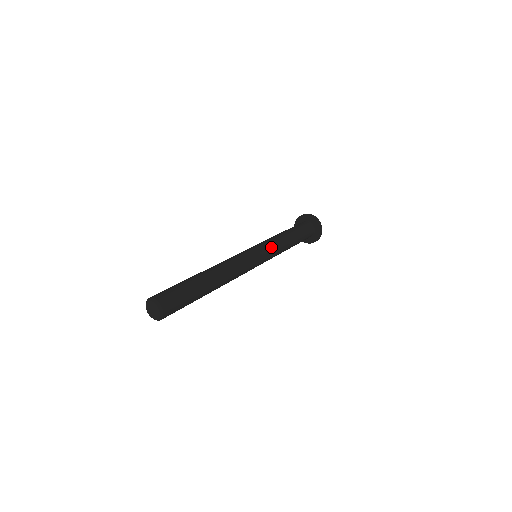
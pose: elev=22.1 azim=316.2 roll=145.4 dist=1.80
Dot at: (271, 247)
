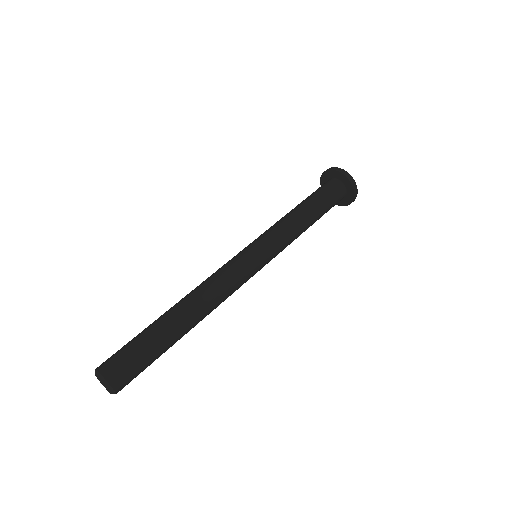
Dot at: (275, 240)
